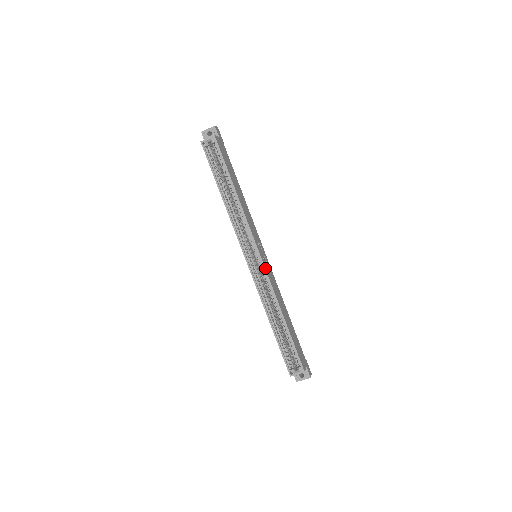
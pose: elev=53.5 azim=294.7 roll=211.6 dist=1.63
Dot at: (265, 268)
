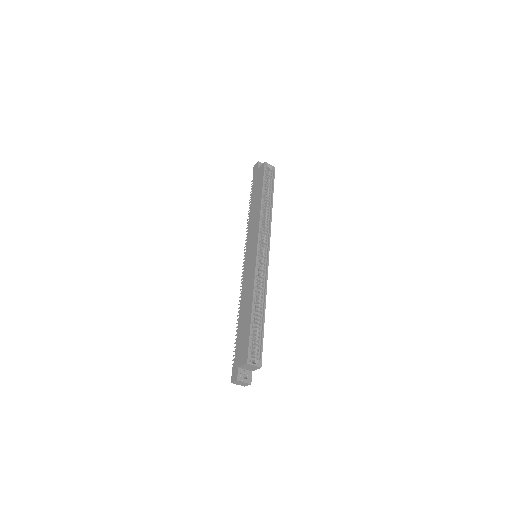
Dot at: (268, 264)
